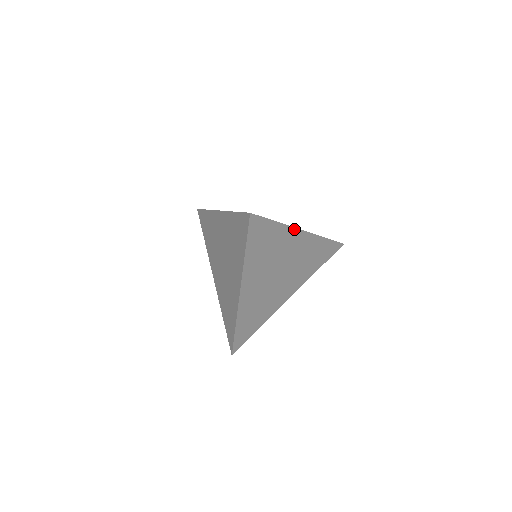
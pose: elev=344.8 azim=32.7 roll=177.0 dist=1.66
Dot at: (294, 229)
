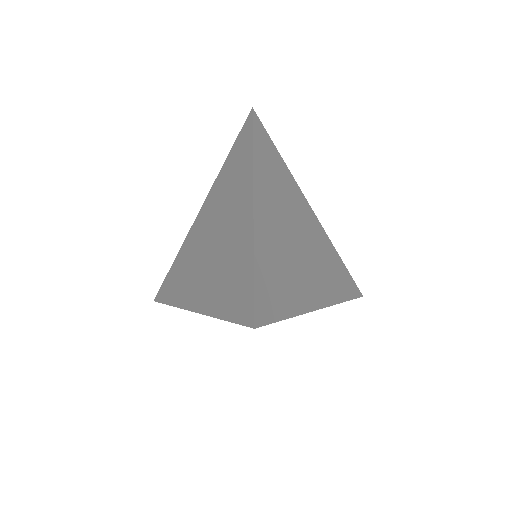
Dot at: (309, 311)
